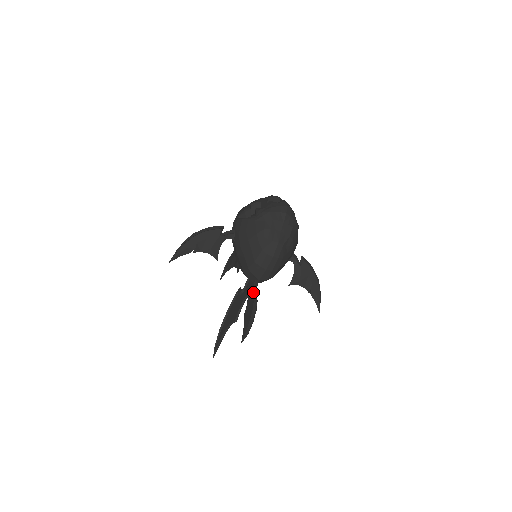
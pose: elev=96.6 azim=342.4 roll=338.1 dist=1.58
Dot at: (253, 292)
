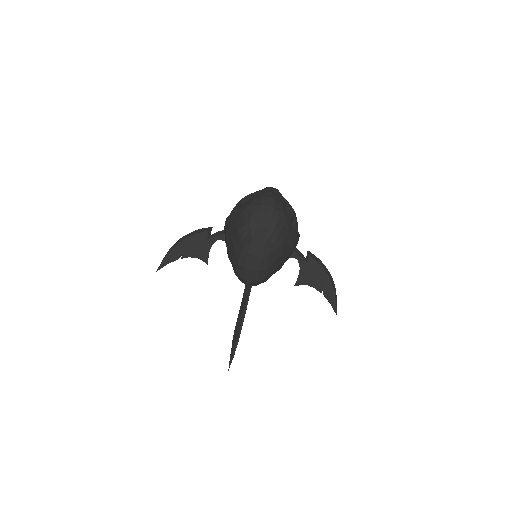
Dot at: (243, 296)
